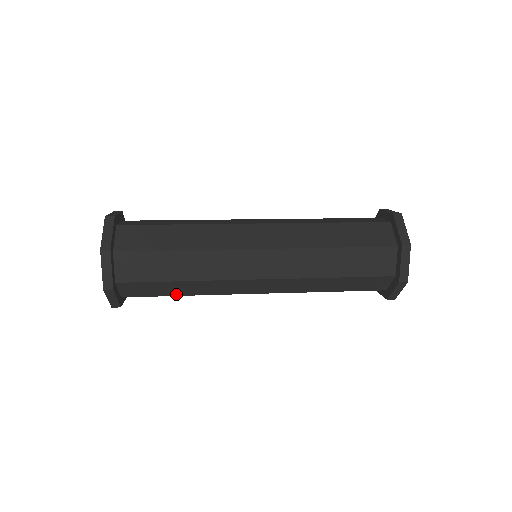
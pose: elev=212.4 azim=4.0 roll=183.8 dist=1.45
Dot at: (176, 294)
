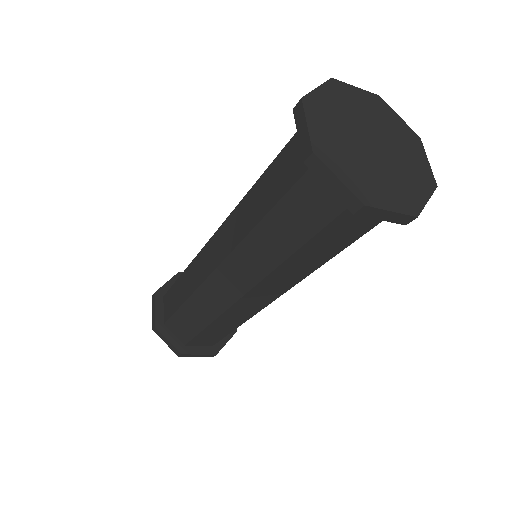
Dot at: (202, 326)
